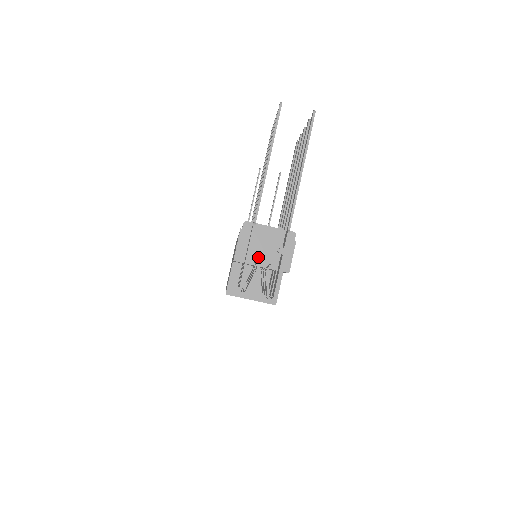
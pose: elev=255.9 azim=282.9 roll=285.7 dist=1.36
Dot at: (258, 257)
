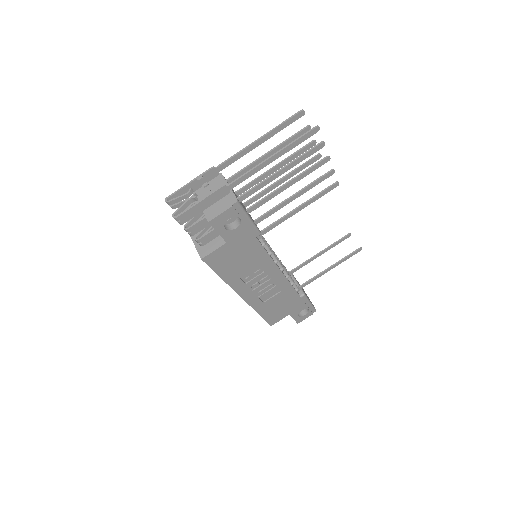
Dot at: occluded
